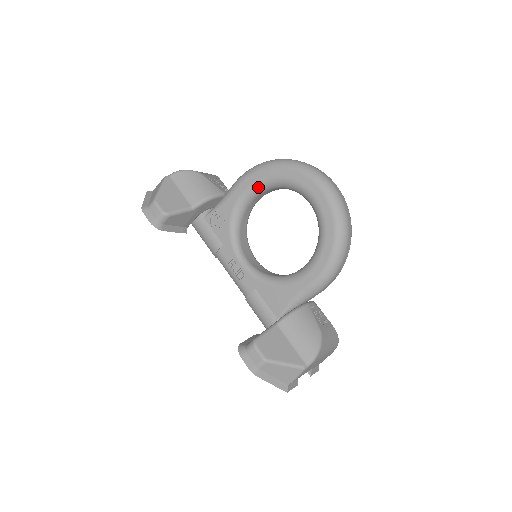
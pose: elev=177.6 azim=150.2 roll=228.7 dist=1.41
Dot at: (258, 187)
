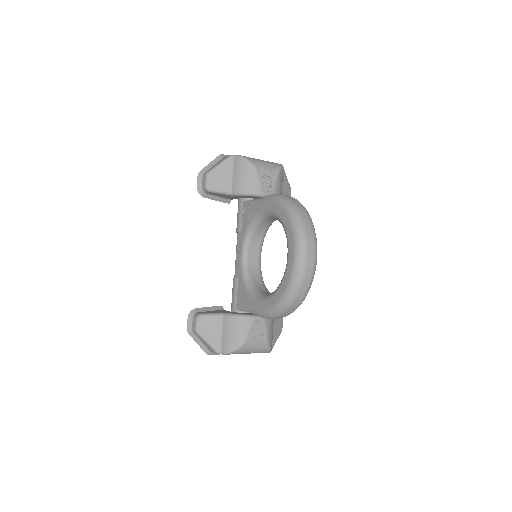
Dot at: (273, 215)
